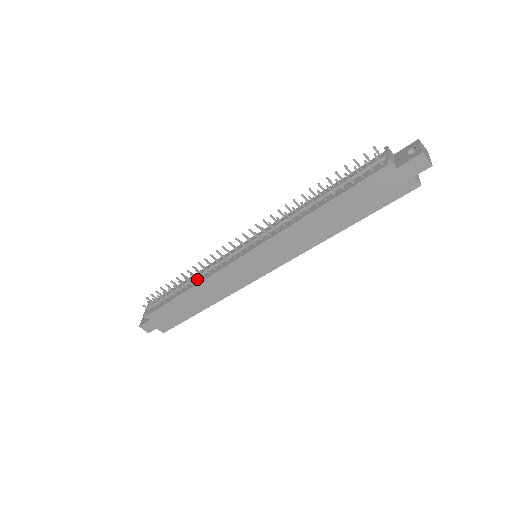
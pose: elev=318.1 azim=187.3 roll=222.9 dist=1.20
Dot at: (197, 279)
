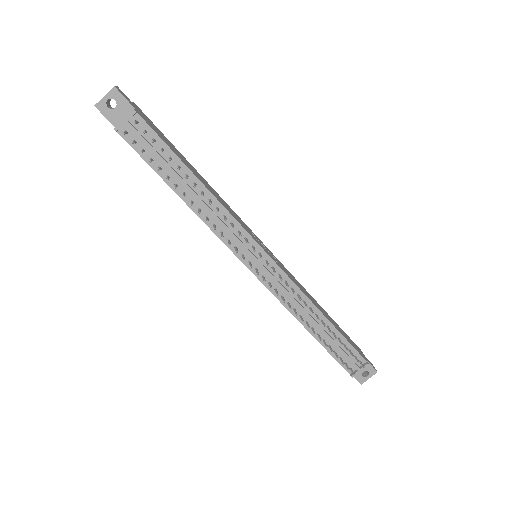
Dot at: (200, 211)
